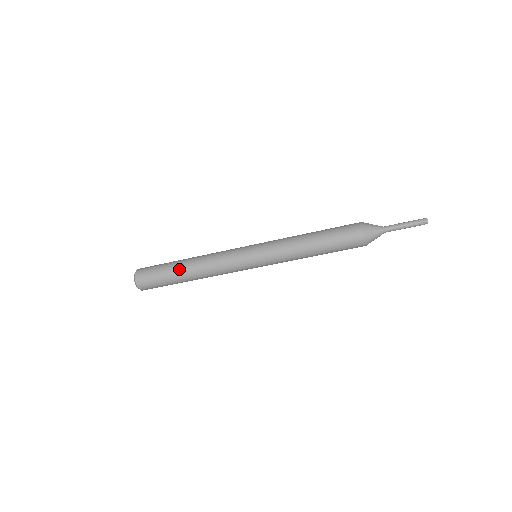
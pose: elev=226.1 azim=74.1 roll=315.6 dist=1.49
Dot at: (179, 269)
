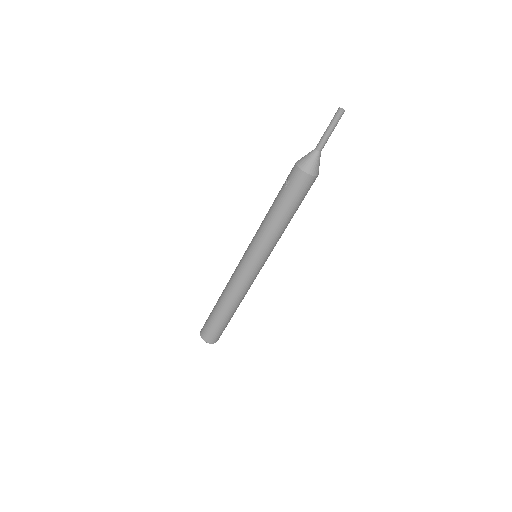
Dot at: (216, 304)
